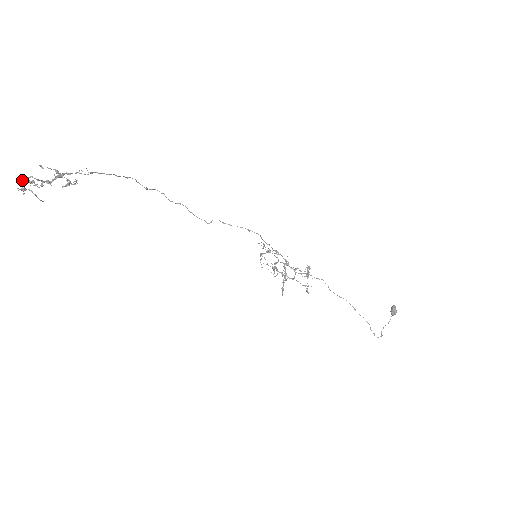
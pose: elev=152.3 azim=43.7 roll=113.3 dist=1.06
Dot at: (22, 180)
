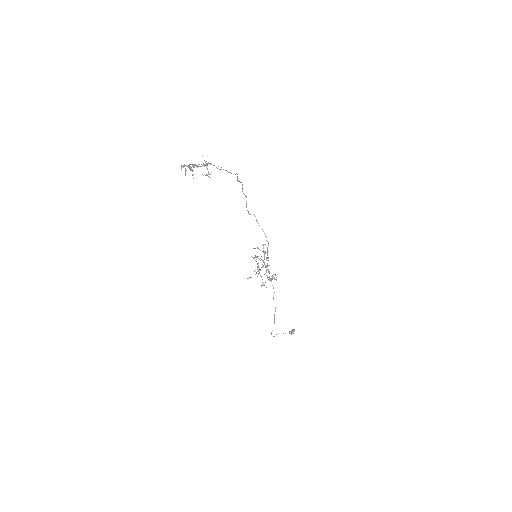
Dot at: (188, 166)
